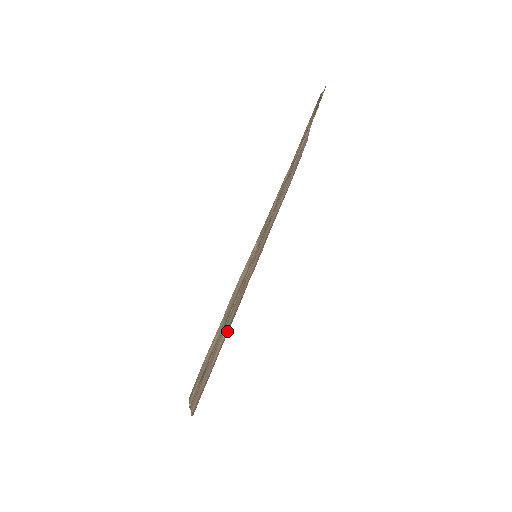
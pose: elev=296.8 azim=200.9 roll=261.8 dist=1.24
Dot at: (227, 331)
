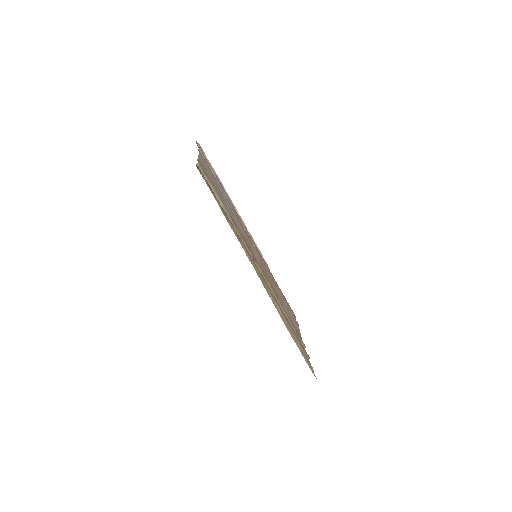
Dot at: (278, 289)
